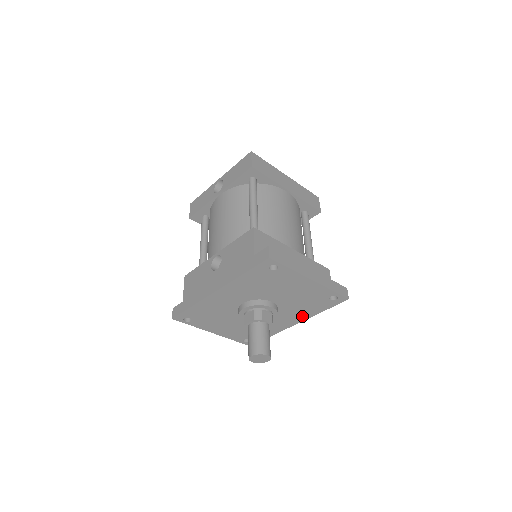
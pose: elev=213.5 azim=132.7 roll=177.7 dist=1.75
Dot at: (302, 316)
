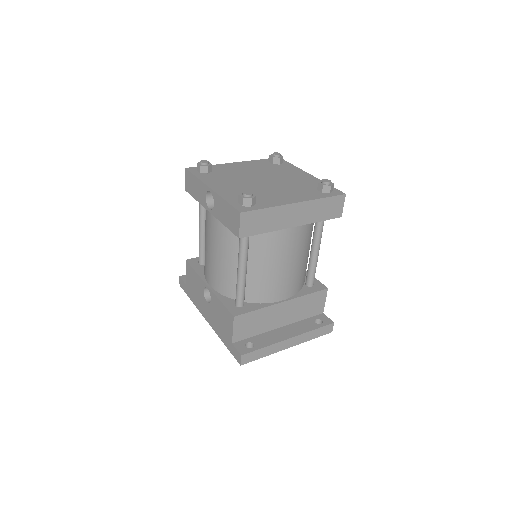
Dot at: occluded
